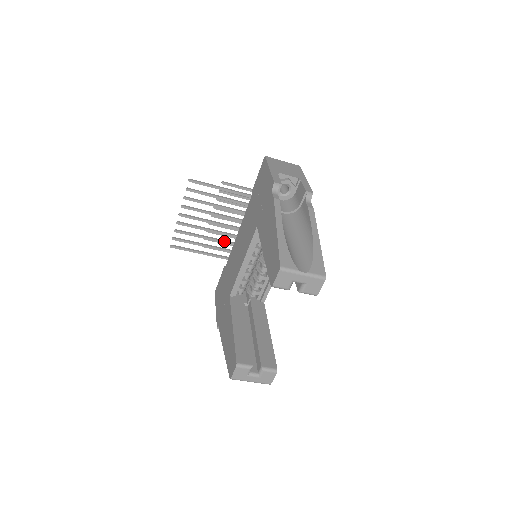
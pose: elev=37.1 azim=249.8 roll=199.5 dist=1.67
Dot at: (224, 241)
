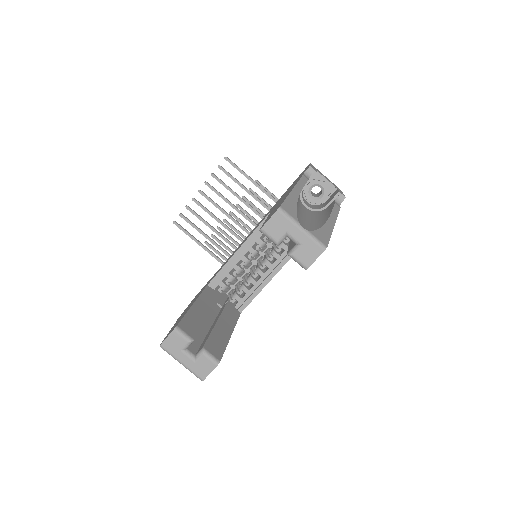
Dot at: (230, 242)
